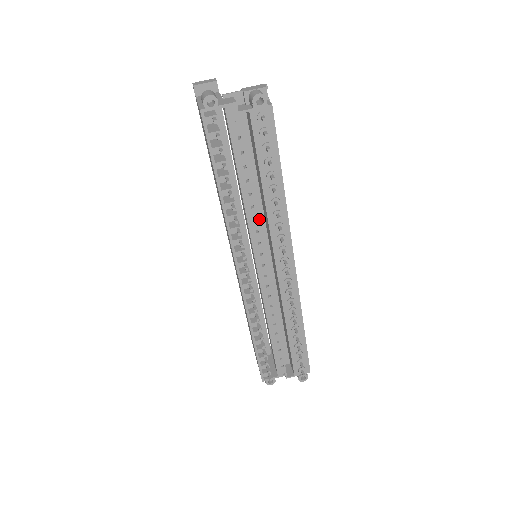
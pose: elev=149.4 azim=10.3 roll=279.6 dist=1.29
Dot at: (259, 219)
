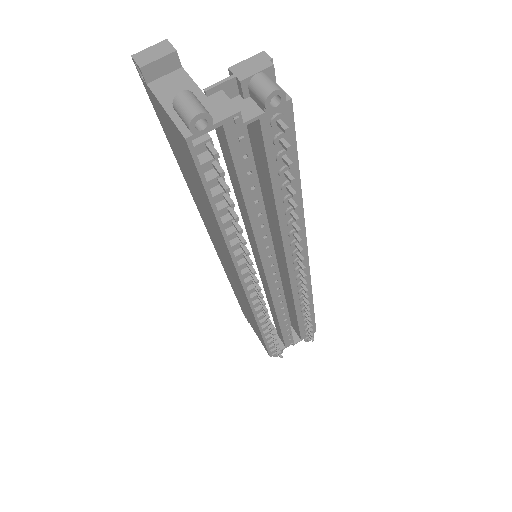
Dot at: occluded
